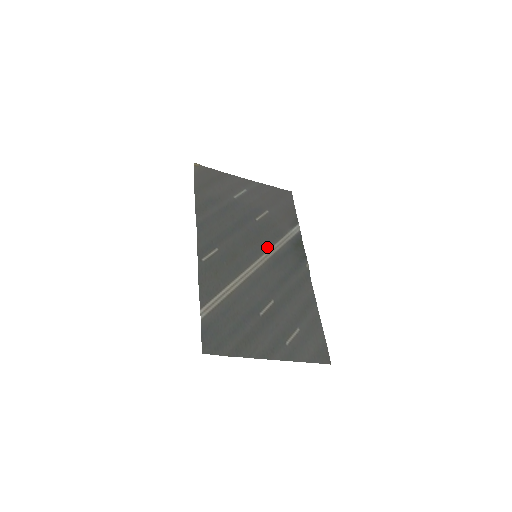
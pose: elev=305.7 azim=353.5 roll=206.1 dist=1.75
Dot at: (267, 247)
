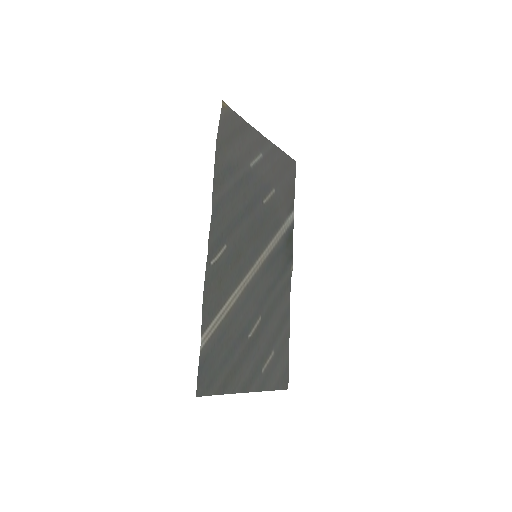
Dot at: (266, 243)
